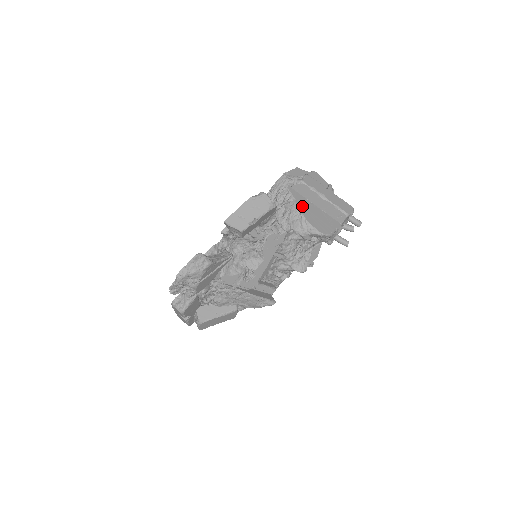
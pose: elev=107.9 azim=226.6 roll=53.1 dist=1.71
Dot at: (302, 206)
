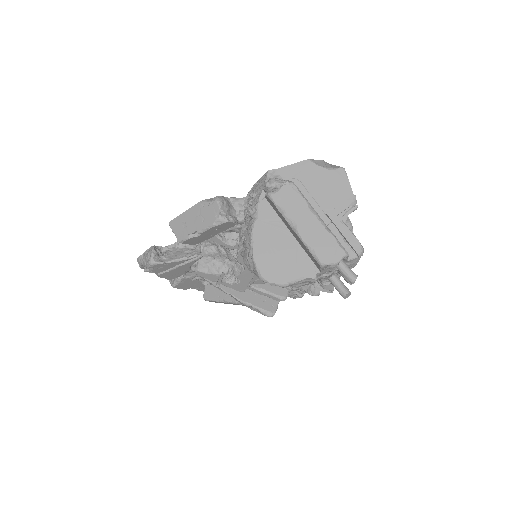
Dot at: (262, 231)
